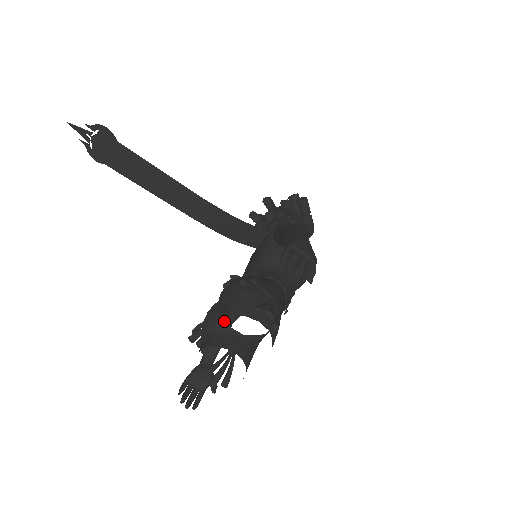
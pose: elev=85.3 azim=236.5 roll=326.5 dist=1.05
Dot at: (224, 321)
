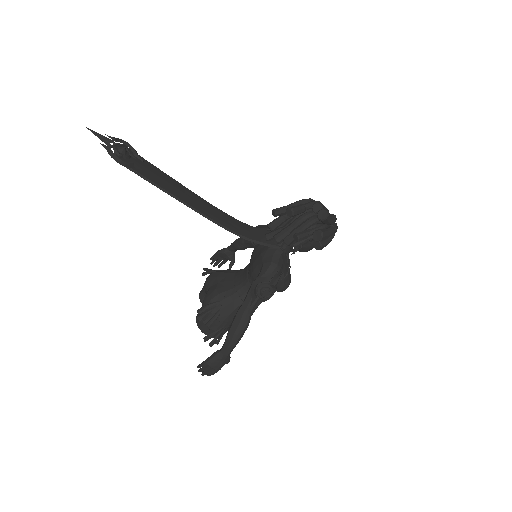
Dot at: occluded
